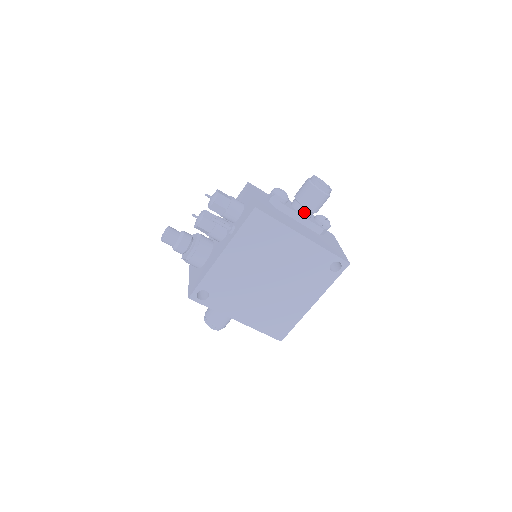
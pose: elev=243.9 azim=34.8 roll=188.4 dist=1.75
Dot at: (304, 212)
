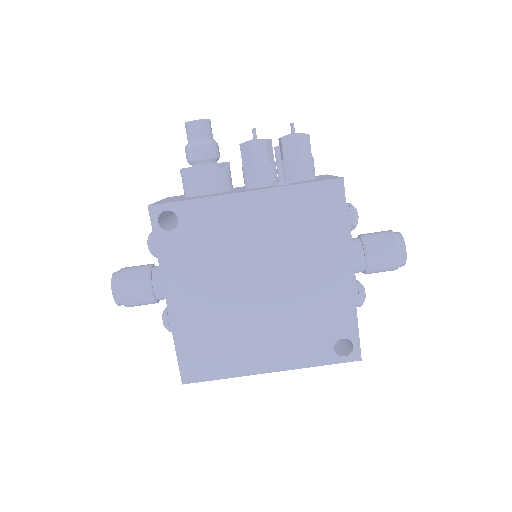
Dot at: (359, 257)
